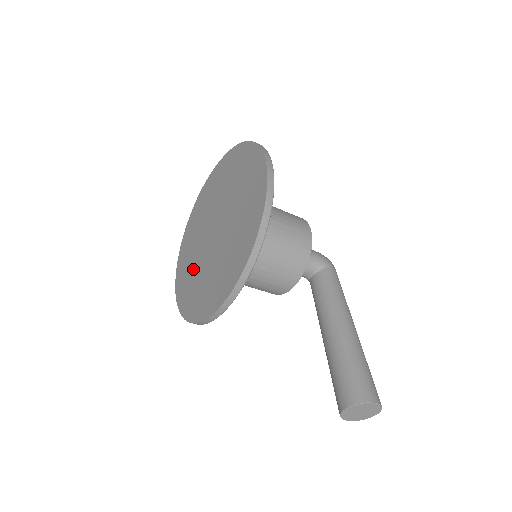
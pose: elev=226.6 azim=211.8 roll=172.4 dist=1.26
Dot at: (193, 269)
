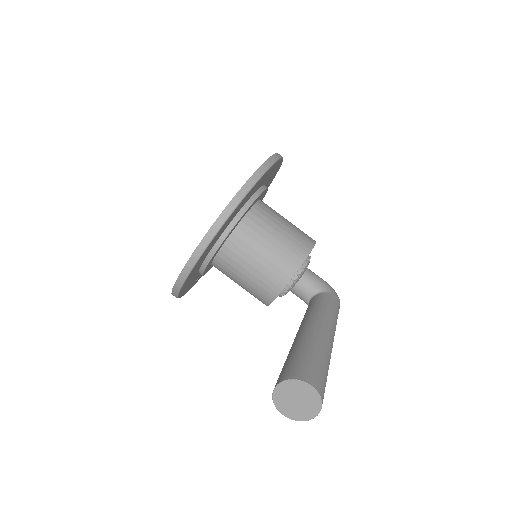
Dot at: occluded
